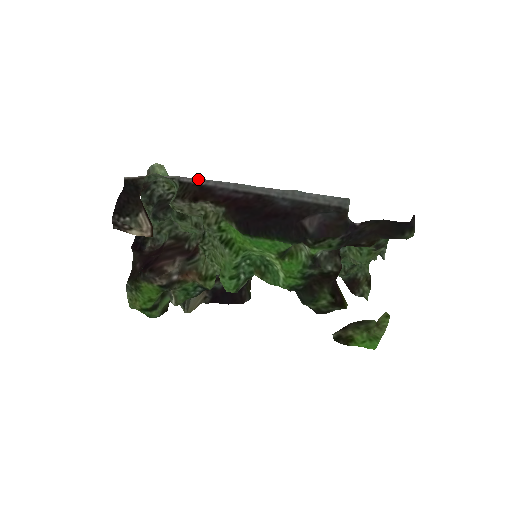
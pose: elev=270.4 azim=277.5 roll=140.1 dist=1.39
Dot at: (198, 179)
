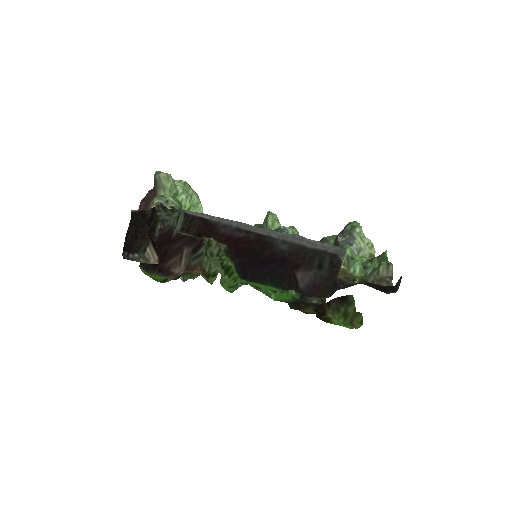
Dot at: (203, 214)
